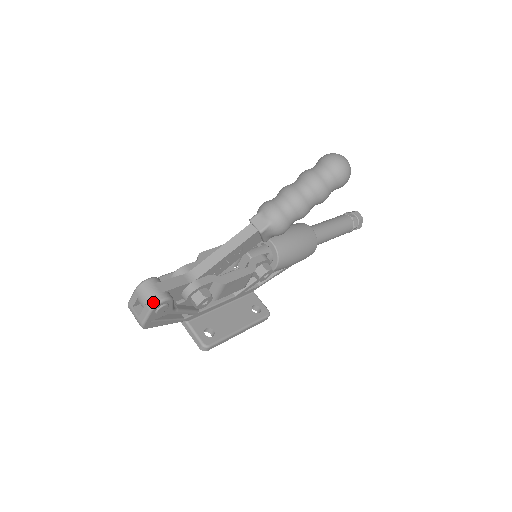
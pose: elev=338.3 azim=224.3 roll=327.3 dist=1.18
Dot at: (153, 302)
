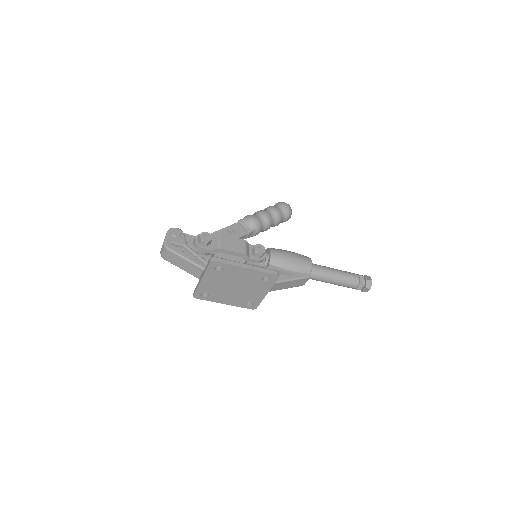
Dot at: (170, 229)
